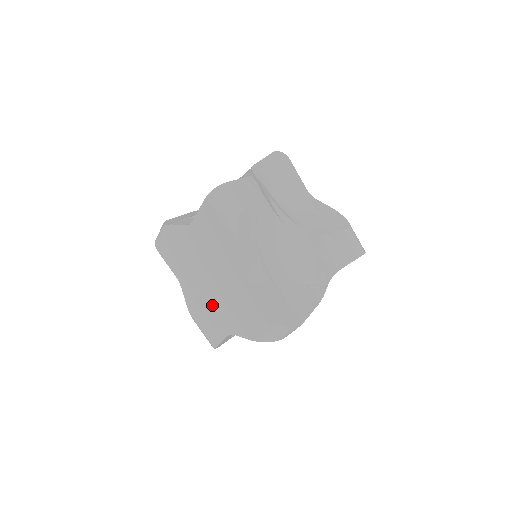
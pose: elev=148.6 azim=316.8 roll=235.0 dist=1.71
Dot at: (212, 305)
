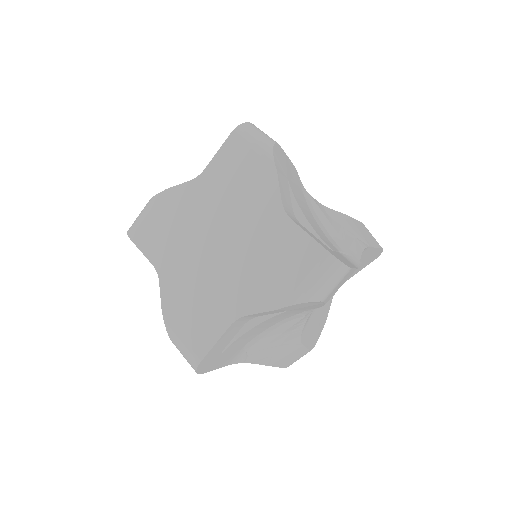
Dot at: (211, 282)
